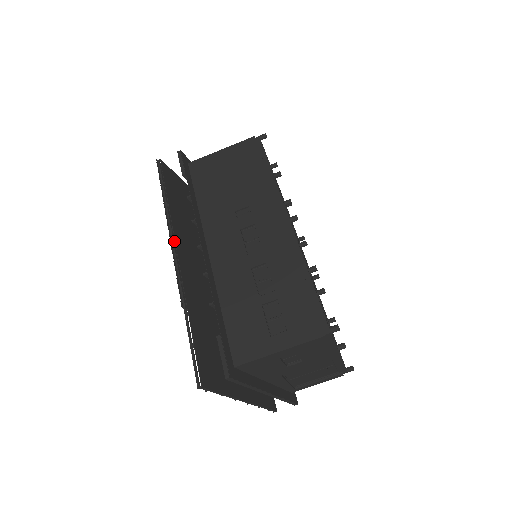
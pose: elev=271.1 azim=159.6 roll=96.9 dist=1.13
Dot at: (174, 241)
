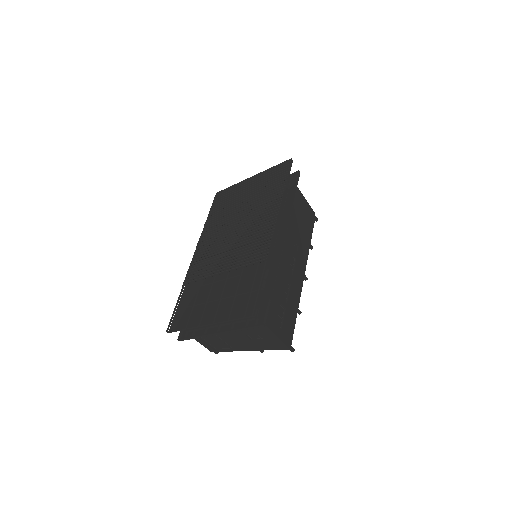
Dot at: (274, 216)
